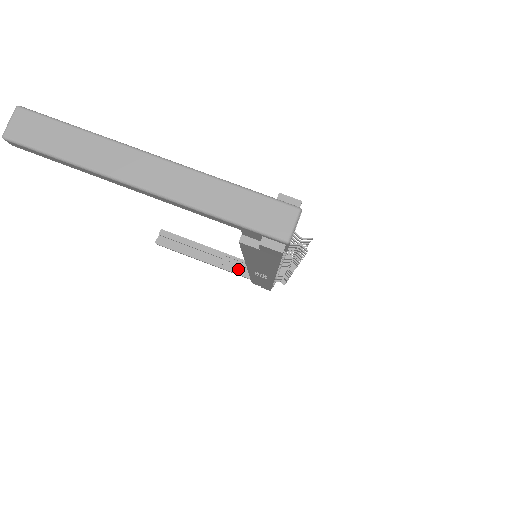
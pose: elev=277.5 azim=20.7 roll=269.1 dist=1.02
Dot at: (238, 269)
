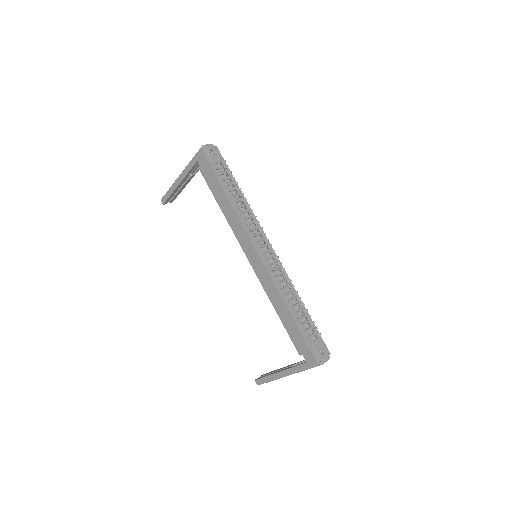
Dot at: occluded
